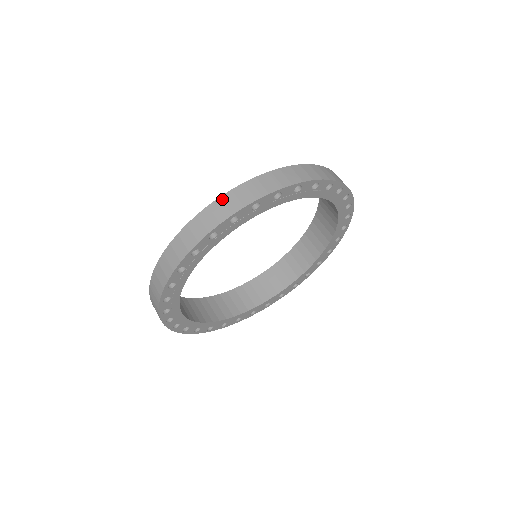
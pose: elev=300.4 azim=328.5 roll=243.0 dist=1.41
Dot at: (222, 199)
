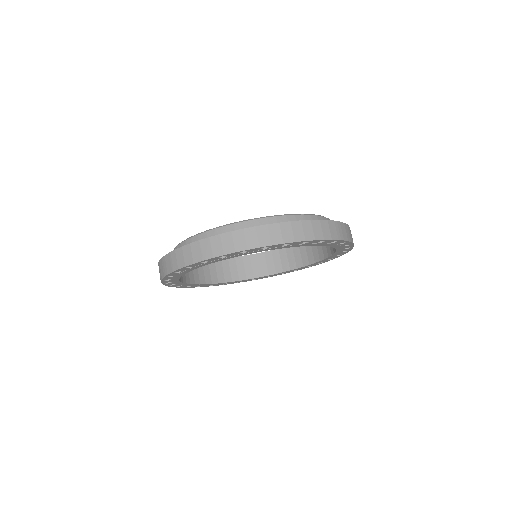
Dot at: (158, 265)
